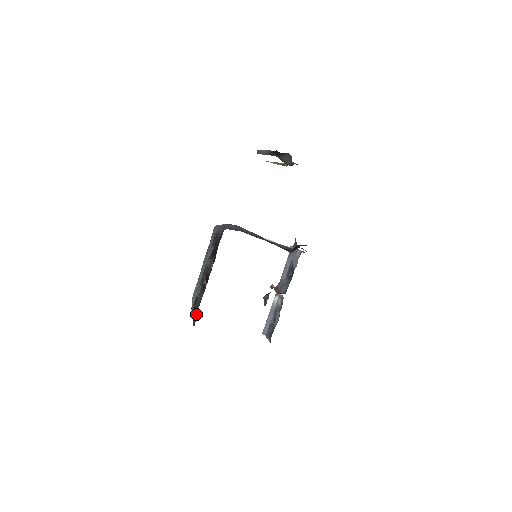
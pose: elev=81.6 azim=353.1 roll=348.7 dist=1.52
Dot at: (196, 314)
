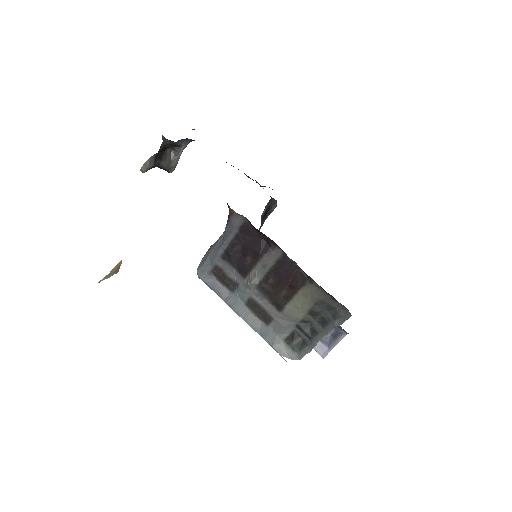
Dot at: (326, 318)
